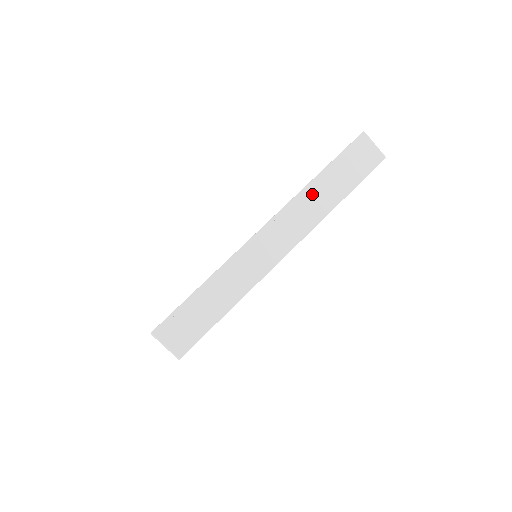
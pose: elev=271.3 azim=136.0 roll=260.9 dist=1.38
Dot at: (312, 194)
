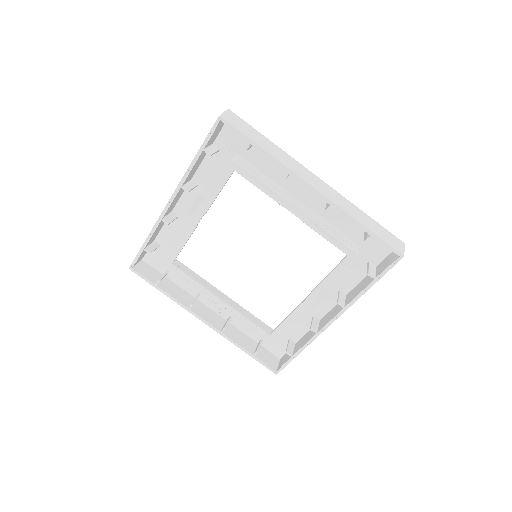
Dot at: (353, 207)
